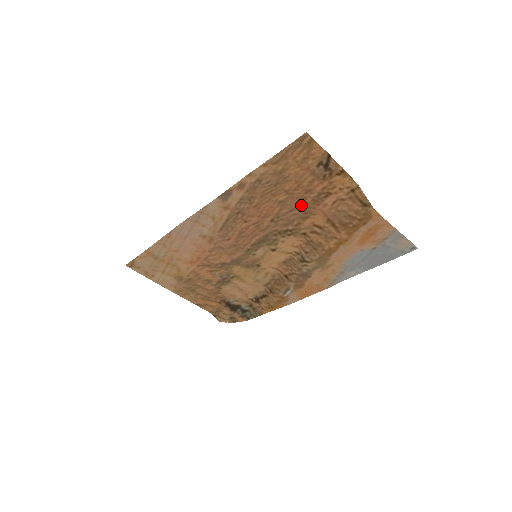
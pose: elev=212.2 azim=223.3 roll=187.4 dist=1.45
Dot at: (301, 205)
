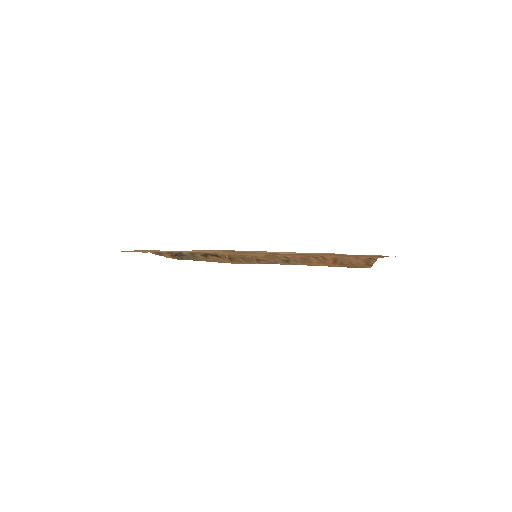
Dot at: occluded
